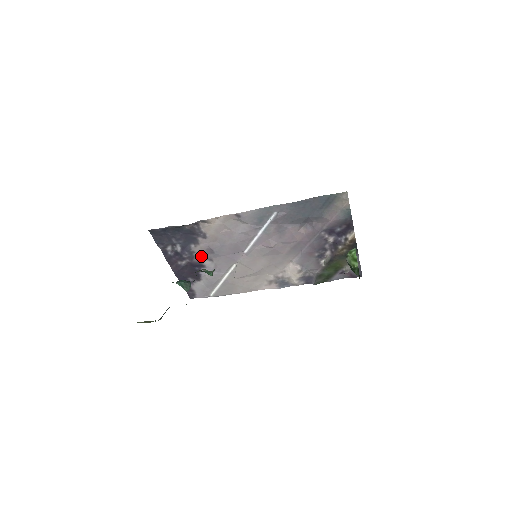
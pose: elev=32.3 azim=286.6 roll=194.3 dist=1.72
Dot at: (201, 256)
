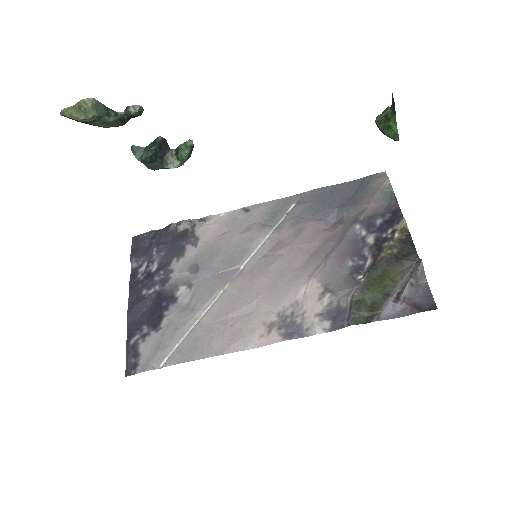
Dot at: (179, 279)
